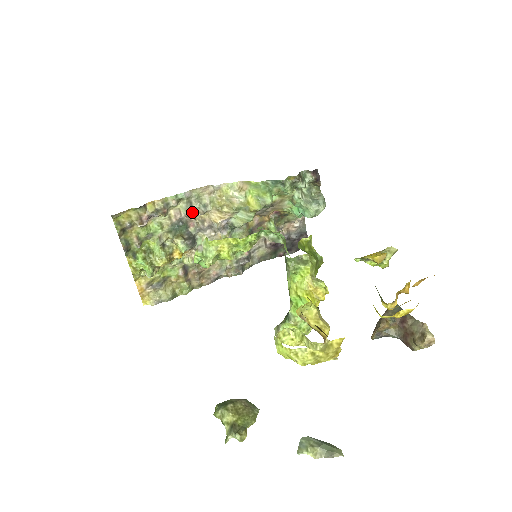
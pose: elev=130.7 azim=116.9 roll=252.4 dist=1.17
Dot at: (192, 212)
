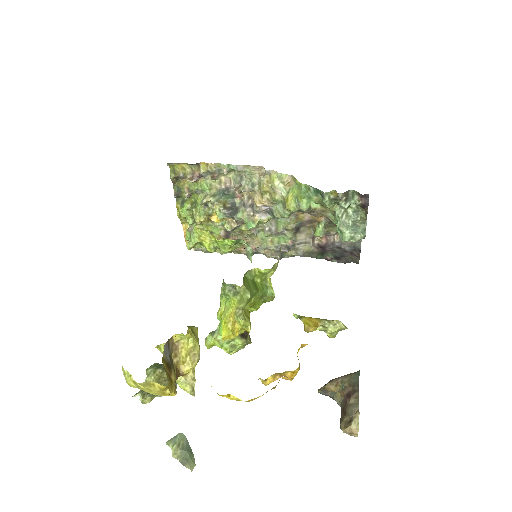
Dot at: (240, 186)
